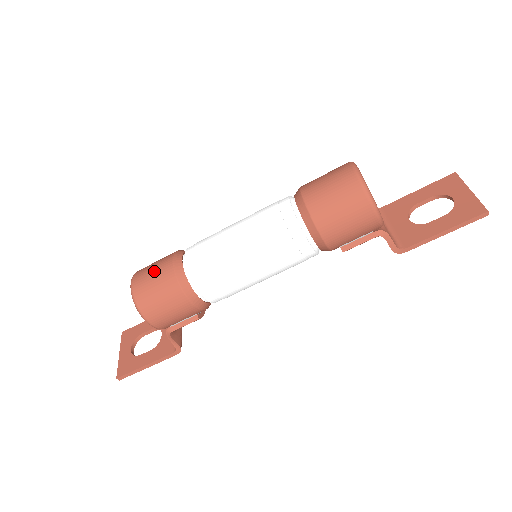
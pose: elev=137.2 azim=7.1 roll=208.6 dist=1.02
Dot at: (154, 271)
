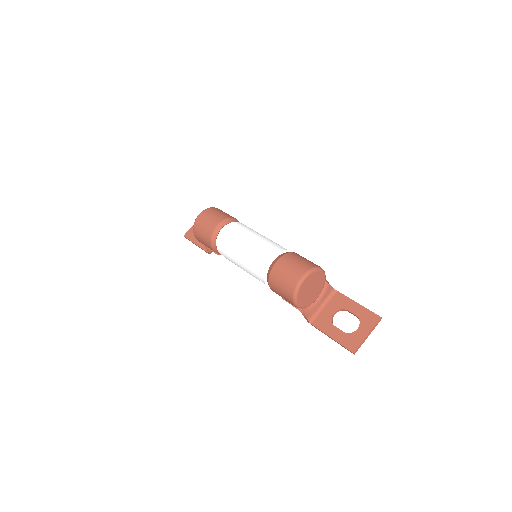
Dot at: (209, 220)
